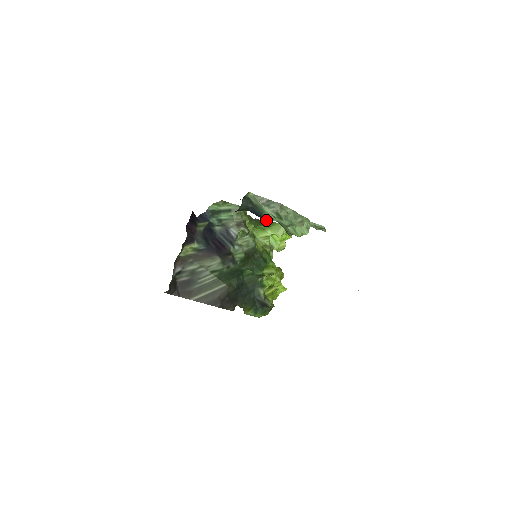
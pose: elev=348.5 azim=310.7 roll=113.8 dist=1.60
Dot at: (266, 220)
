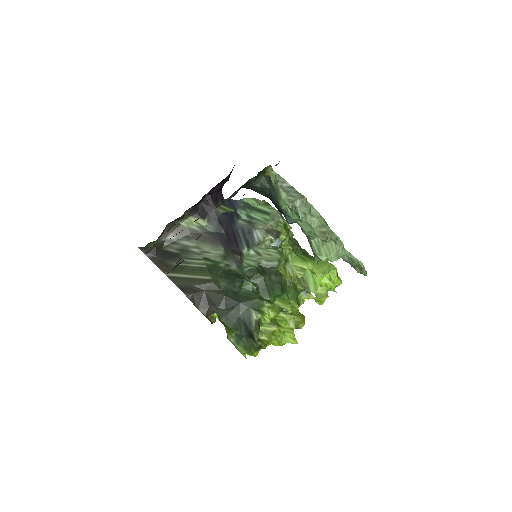
Dot at: (288, 221)
